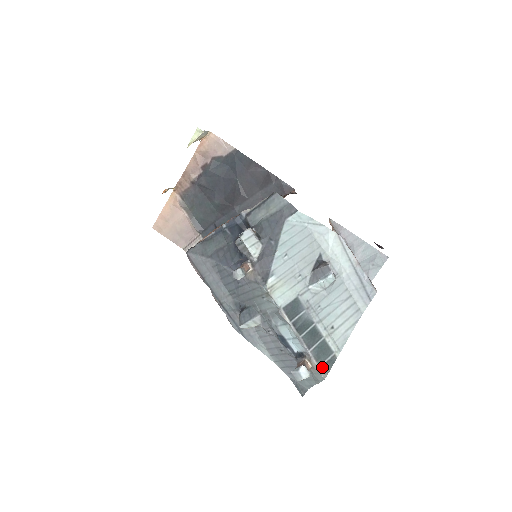
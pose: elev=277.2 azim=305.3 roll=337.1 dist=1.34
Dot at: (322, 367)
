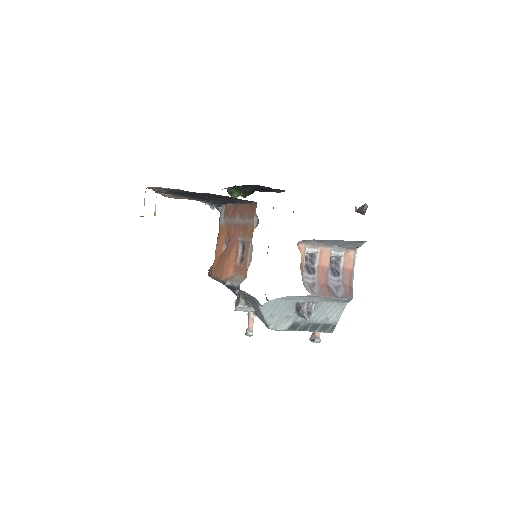
Dot at: (328, 331)
